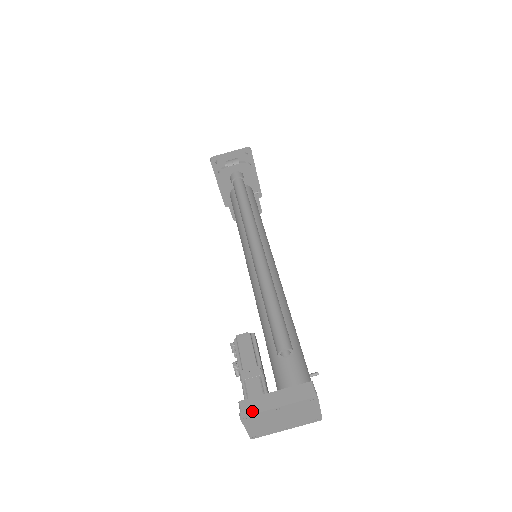
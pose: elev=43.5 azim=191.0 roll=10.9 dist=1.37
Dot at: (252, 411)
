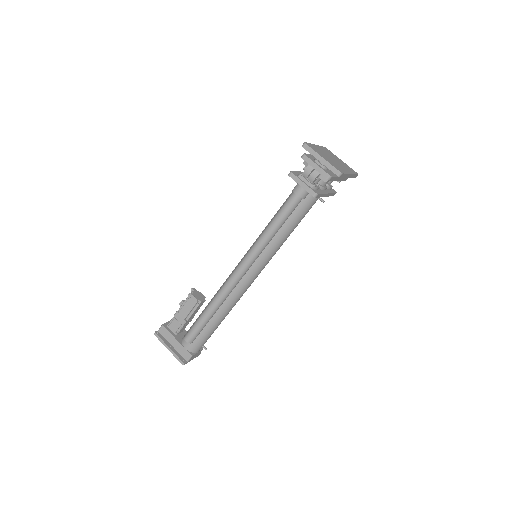
Dot at: (159, 338)
